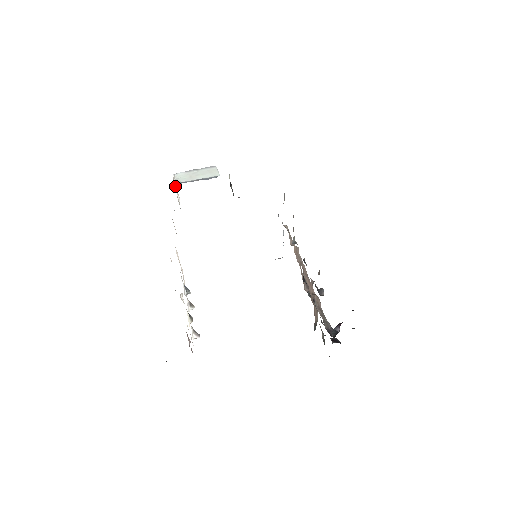
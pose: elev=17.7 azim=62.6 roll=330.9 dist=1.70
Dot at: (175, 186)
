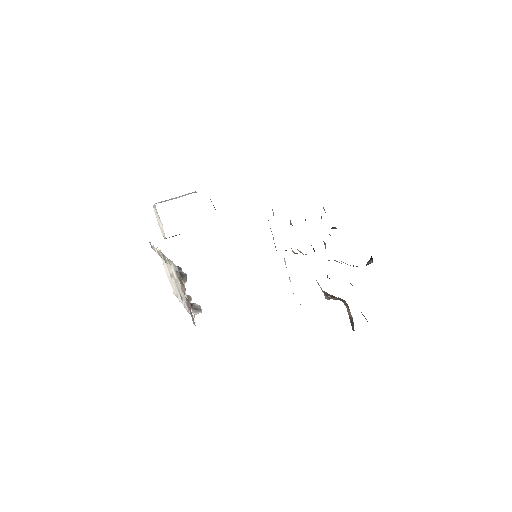
Dot at: (157, 217)
